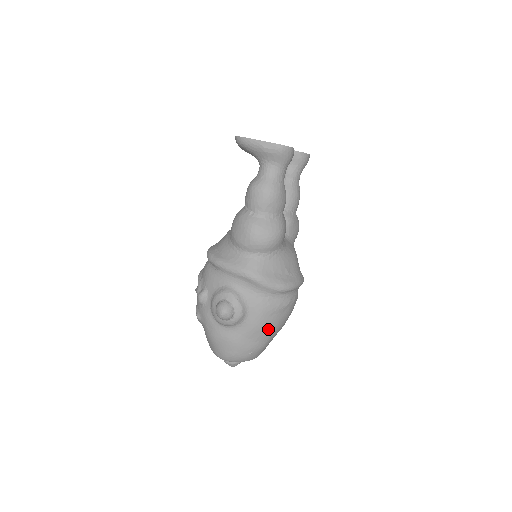
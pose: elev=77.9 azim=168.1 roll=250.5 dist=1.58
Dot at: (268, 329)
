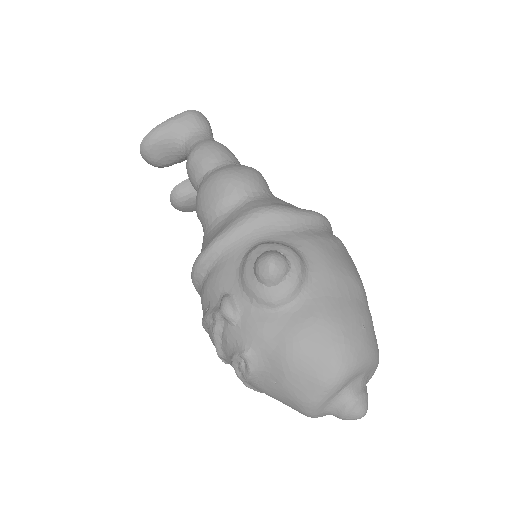
Dot at: (348, 273)
